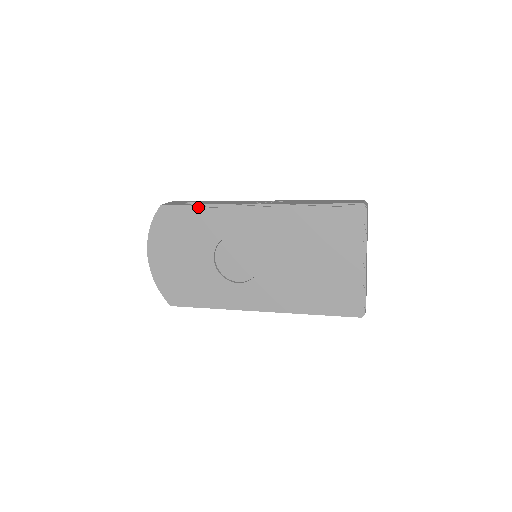
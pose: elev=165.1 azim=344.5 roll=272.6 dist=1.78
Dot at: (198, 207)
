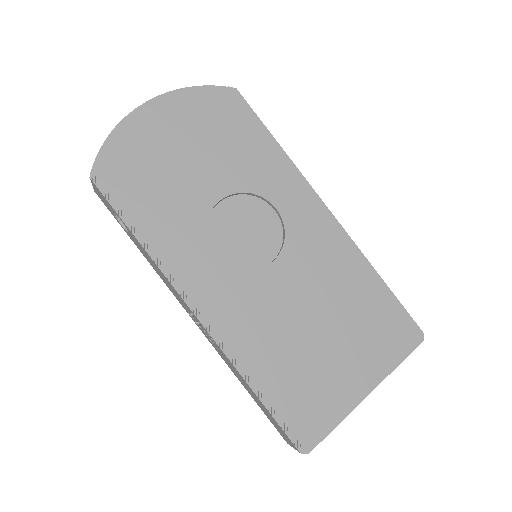
Dot at: (274, 139)
